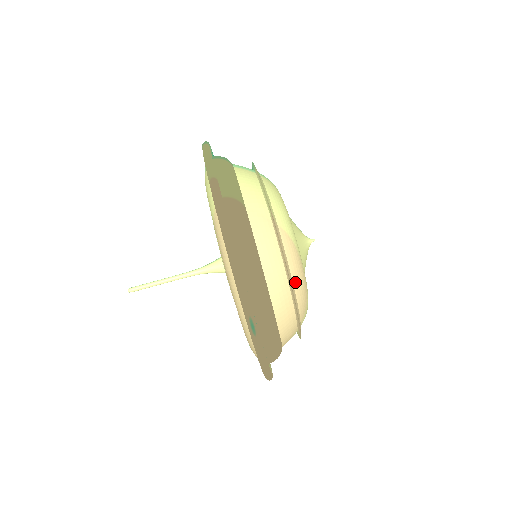
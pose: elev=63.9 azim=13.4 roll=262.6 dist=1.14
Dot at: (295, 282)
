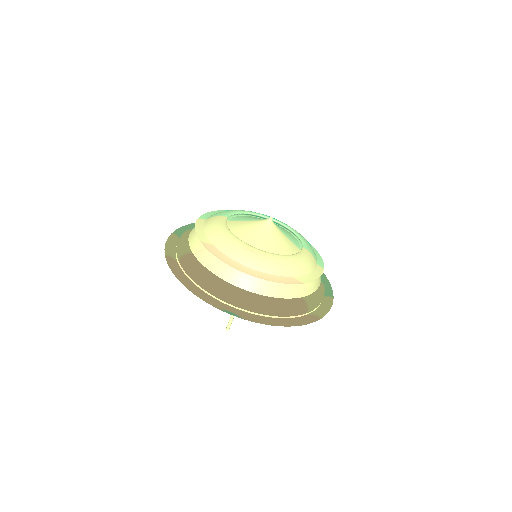
Dot at: (248, 264)
